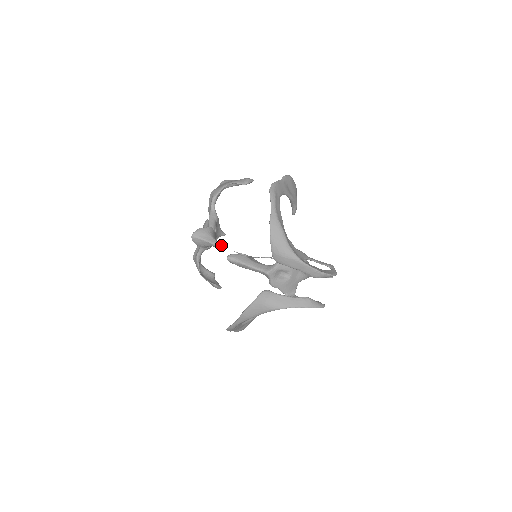
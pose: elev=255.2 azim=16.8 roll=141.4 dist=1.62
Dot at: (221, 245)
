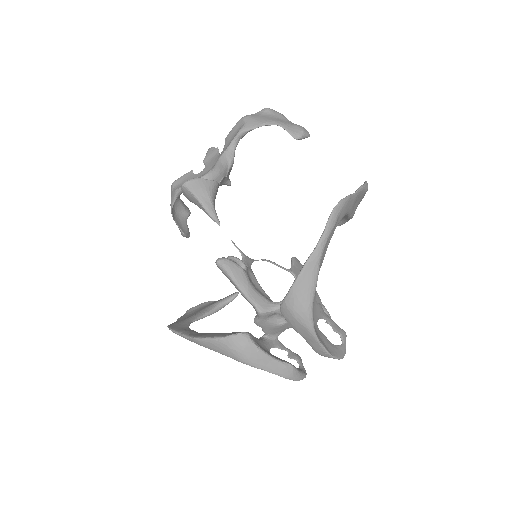
Dot at: (218, 220)
